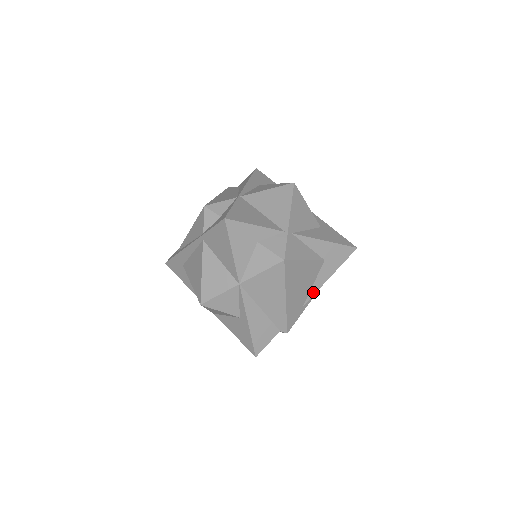
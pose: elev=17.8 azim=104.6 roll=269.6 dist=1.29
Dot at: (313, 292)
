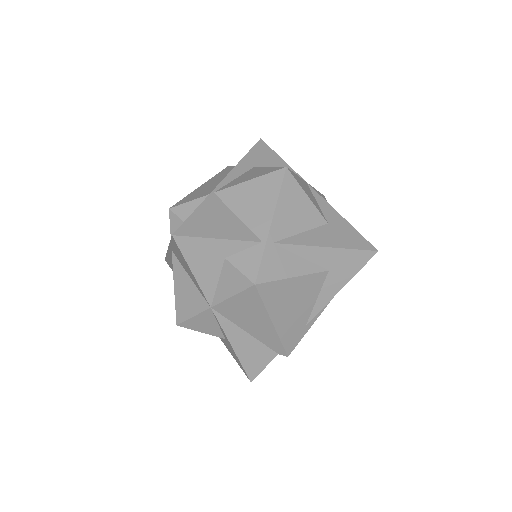
Dot at: (318, 309)
